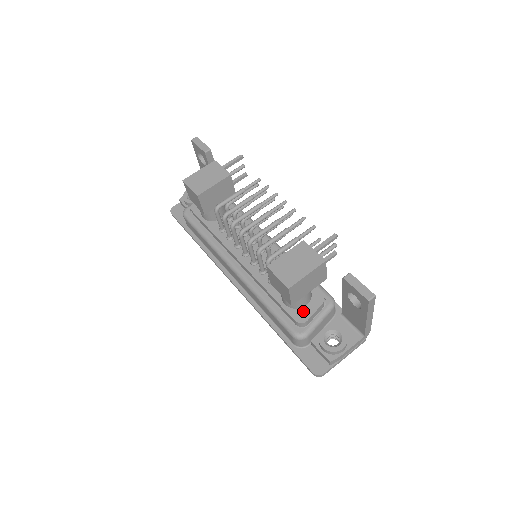
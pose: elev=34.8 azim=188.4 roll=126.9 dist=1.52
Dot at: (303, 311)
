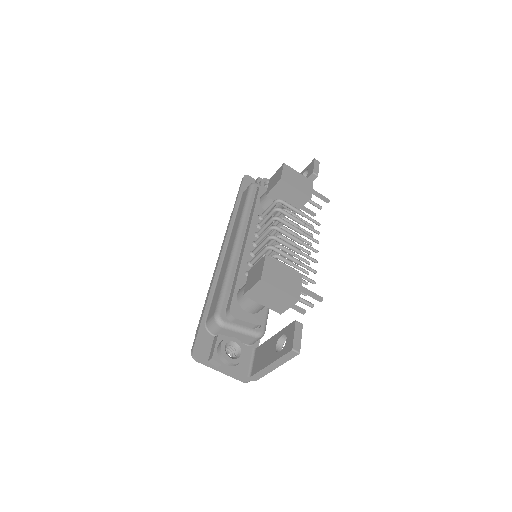
Dot at: (241, 311)
